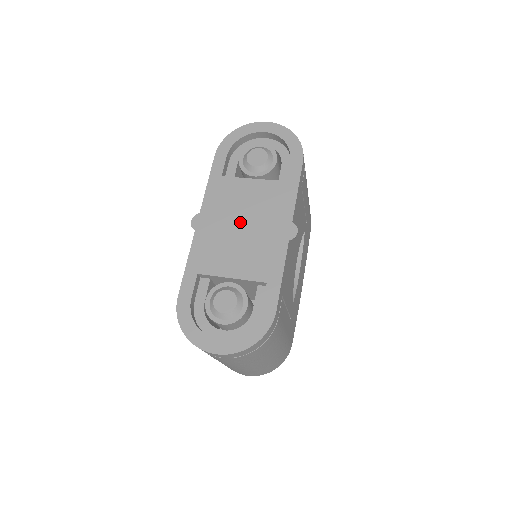
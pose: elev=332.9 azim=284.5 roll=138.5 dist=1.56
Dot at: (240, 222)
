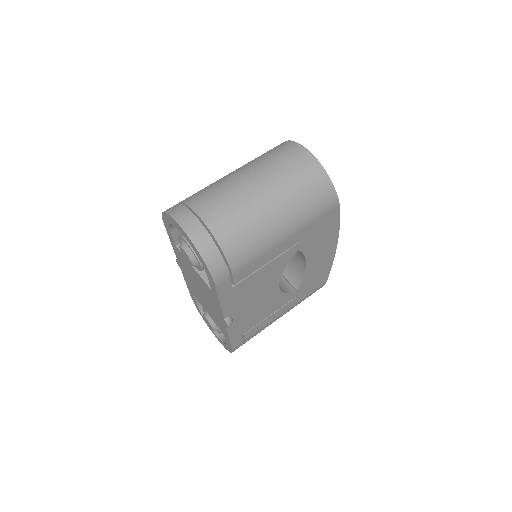
Dot at: (198, 288)
